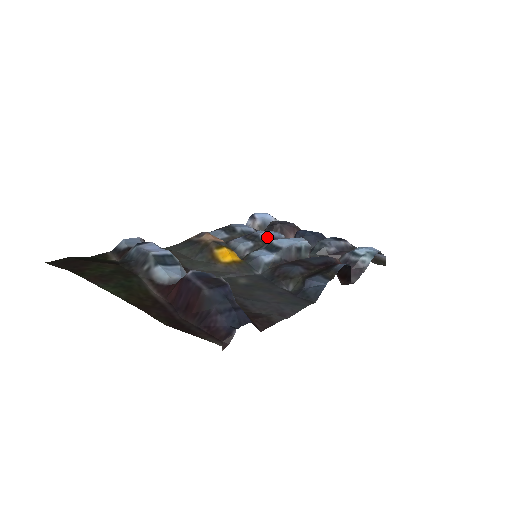
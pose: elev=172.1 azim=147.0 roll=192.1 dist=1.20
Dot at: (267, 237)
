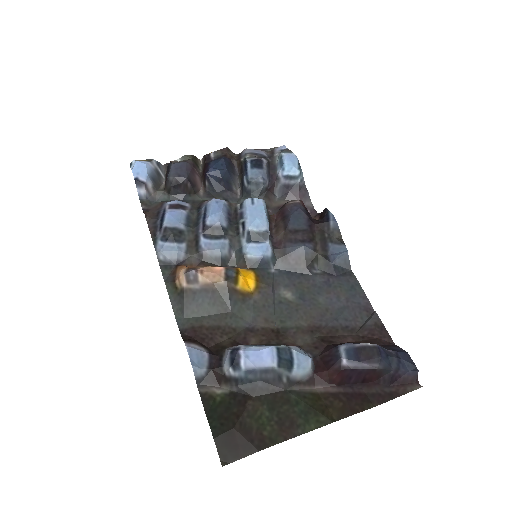
Dot at: (226, 220)
